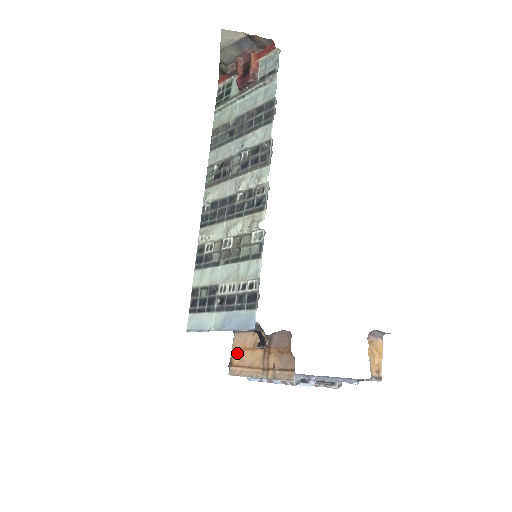
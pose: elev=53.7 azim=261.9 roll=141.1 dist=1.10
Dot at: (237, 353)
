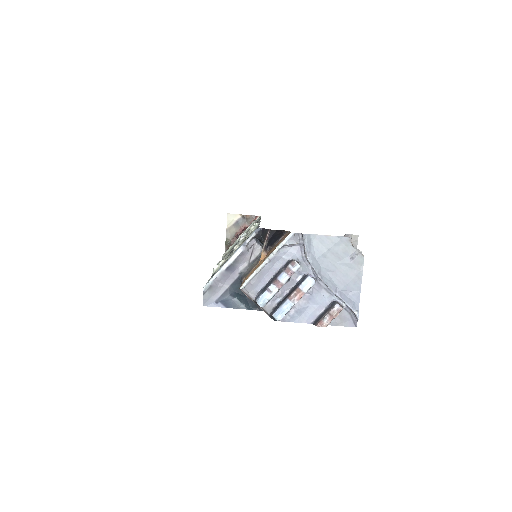
Dot at: (246, 278)
